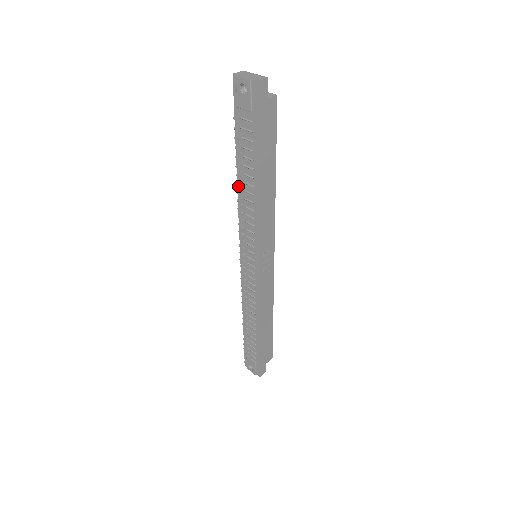
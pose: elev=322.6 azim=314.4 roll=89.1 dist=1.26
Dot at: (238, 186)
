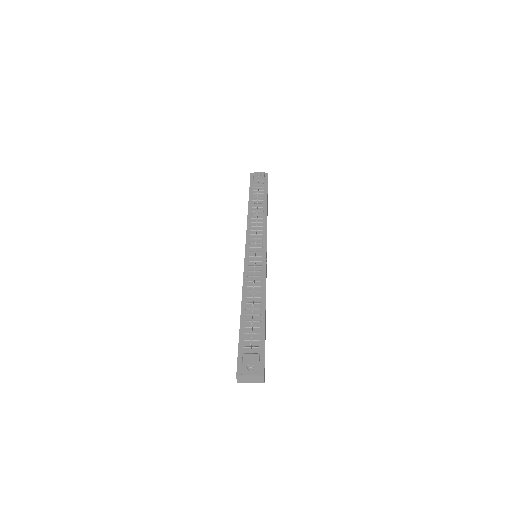
Dot at: (249, 211)
